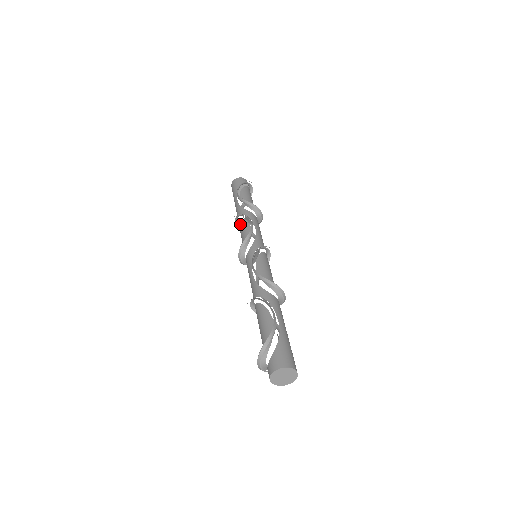
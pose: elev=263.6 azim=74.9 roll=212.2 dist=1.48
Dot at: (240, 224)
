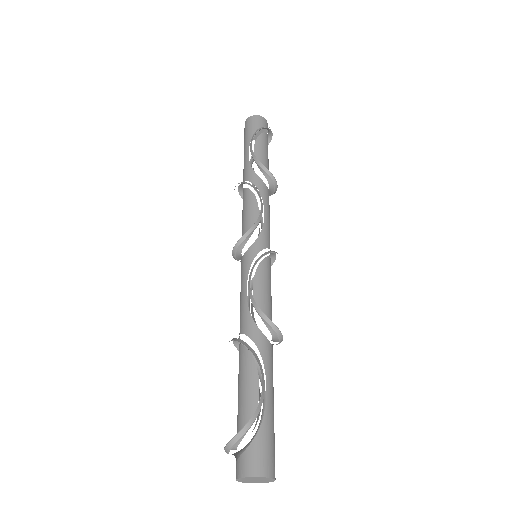
Dot at: (245, 196)
